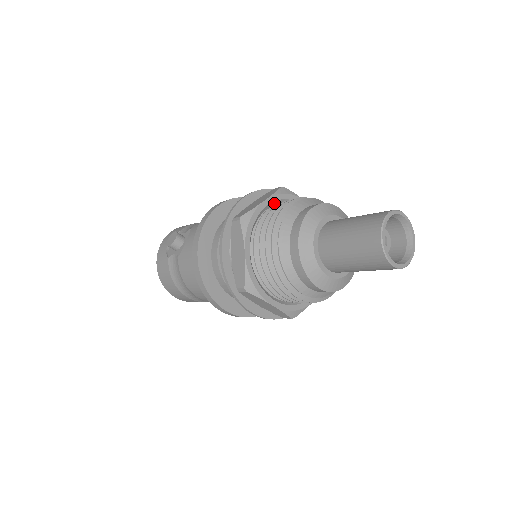
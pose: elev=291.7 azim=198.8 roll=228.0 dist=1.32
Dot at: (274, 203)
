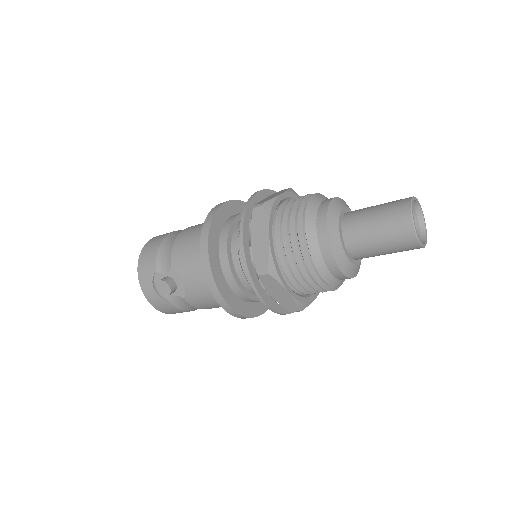
Dot at: (271, 228)
